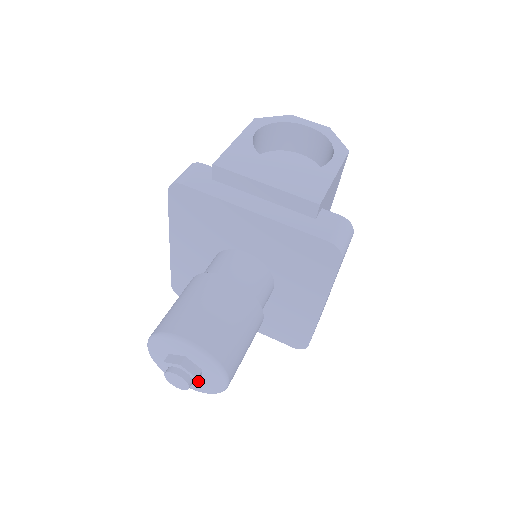
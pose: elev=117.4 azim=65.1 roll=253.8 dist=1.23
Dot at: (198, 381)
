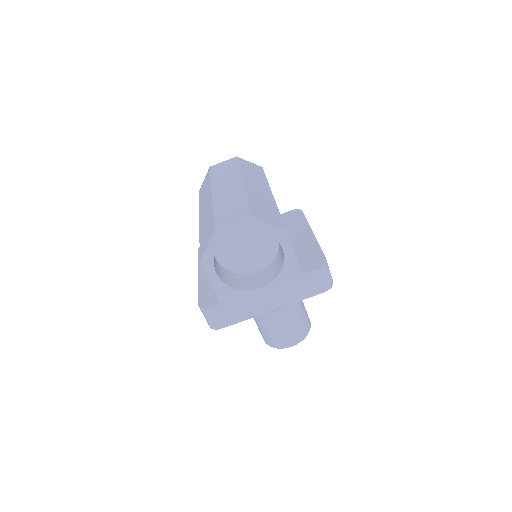
Dot at: occluded
